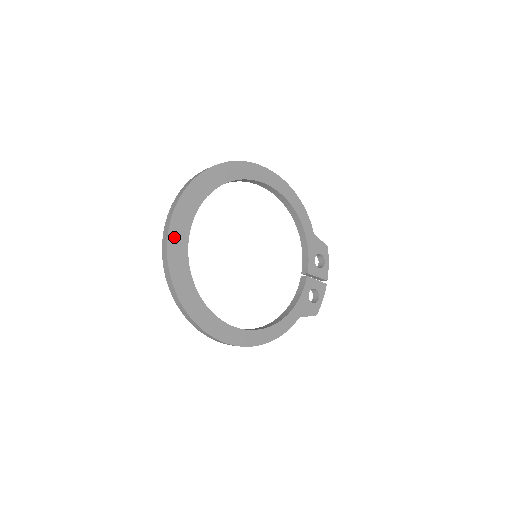
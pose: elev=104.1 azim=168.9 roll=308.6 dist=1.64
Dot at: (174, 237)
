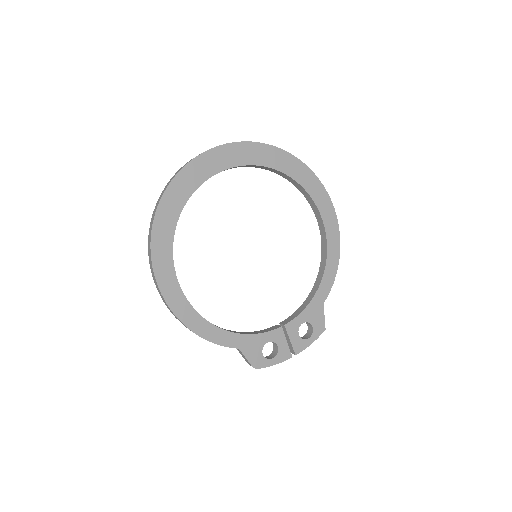
Dot at: (209, 158)
